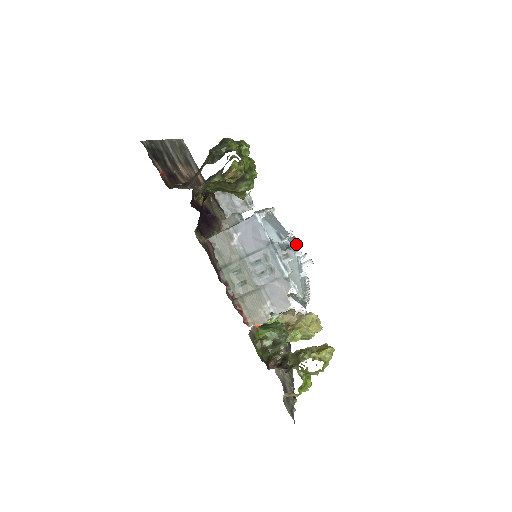
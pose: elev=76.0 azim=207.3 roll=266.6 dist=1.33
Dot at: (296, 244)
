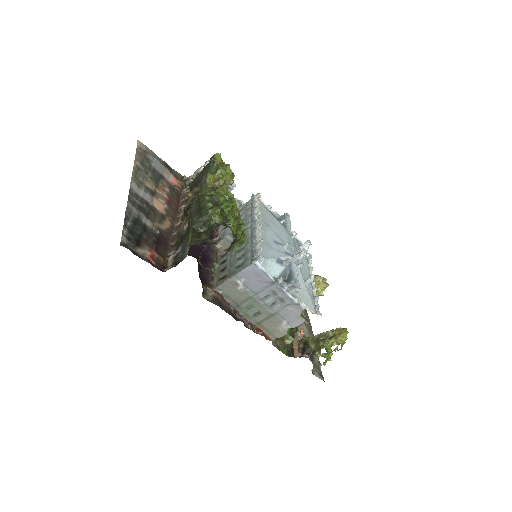
Dot at: (295, 255)
